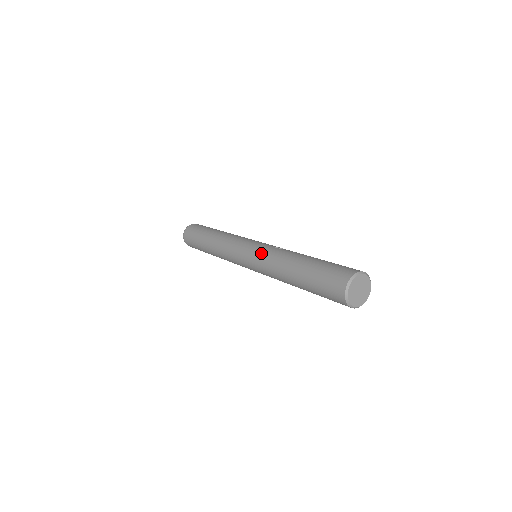
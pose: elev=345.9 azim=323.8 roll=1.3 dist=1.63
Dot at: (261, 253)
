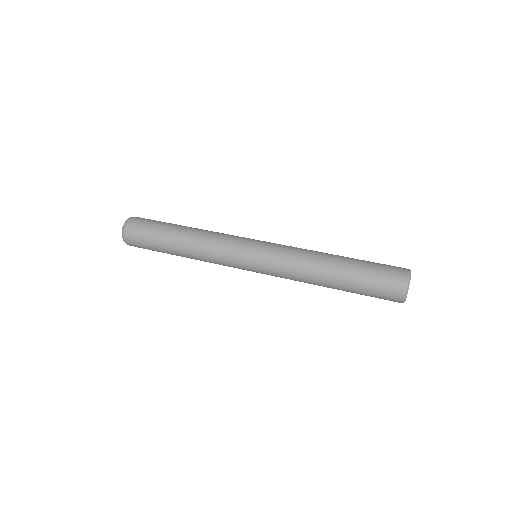
Dot at: (280, 252)
